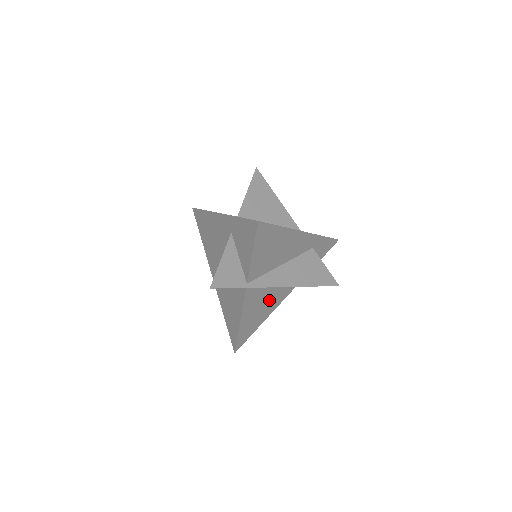
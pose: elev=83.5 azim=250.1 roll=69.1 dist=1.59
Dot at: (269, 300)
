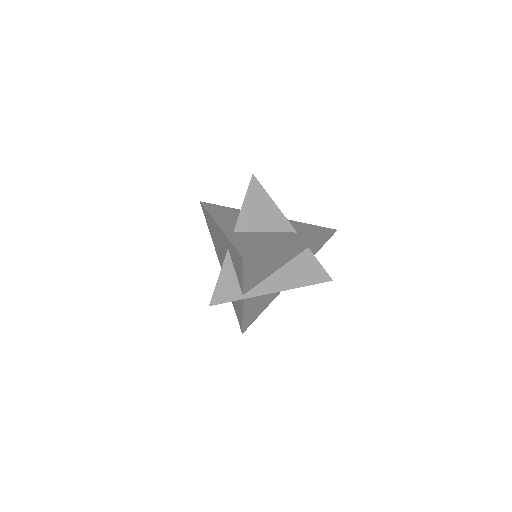
Dot at: (269, 294)
